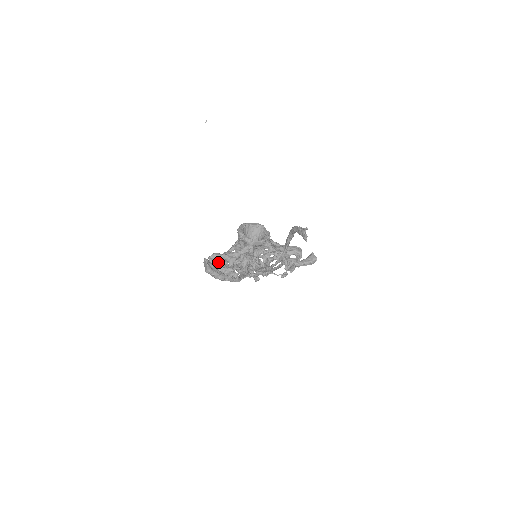
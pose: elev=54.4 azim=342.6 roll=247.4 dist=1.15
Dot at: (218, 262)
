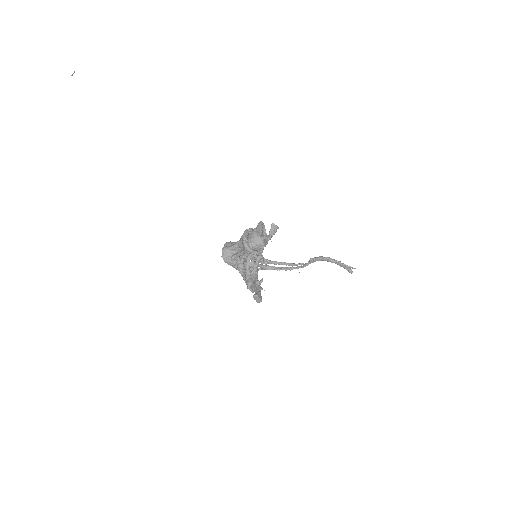
Dot at: occluded
